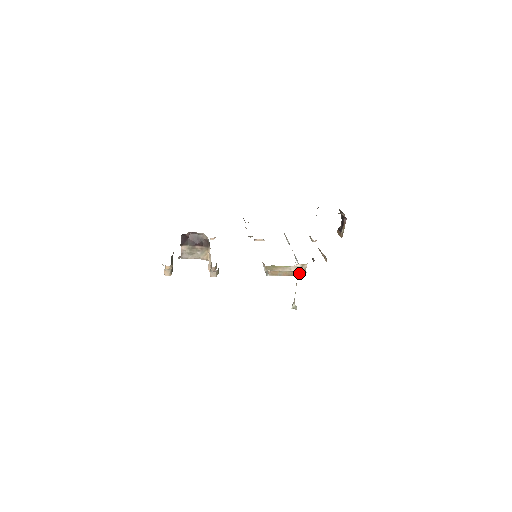
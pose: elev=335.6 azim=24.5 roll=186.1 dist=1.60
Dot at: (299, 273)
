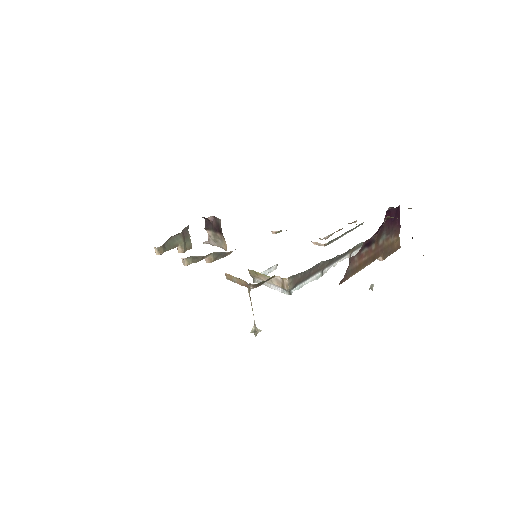
Dot at: (285, 290)
